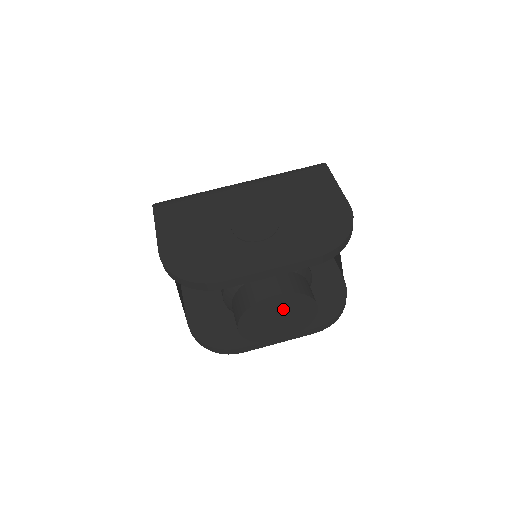
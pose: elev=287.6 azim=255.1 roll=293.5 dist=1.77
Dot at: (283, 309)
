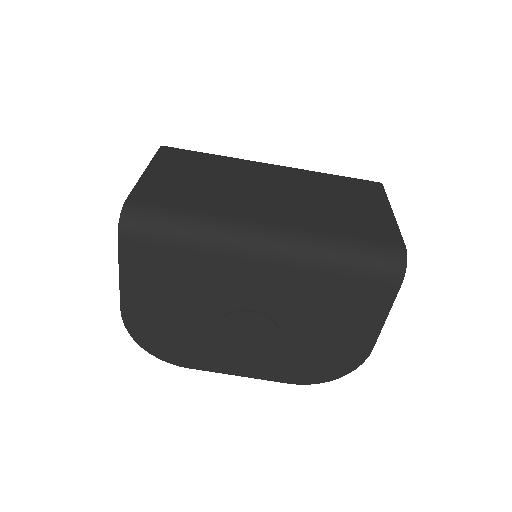
Dot at: occluded
